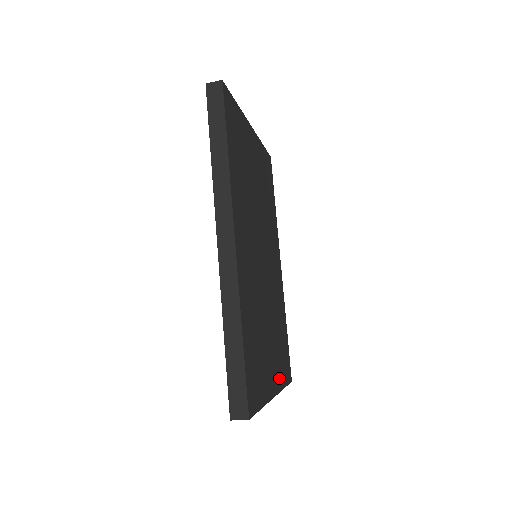
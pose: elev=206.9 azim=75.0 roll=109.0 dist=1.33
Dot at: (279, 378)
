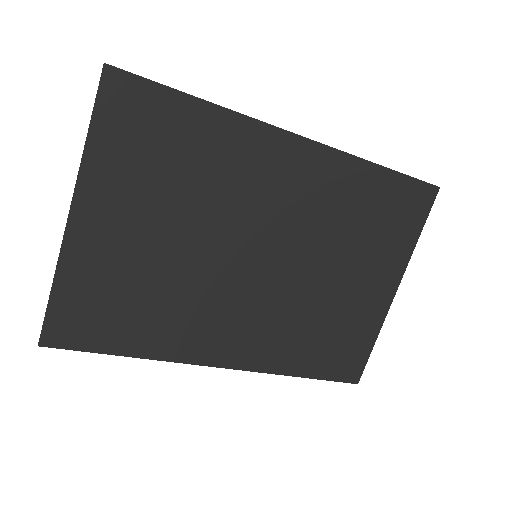
Dot at: (397, 259)
